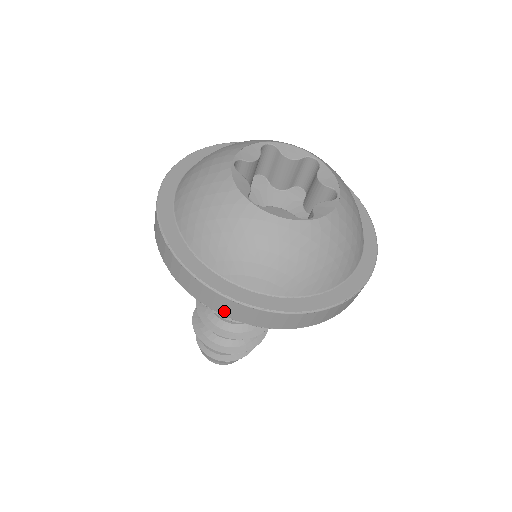
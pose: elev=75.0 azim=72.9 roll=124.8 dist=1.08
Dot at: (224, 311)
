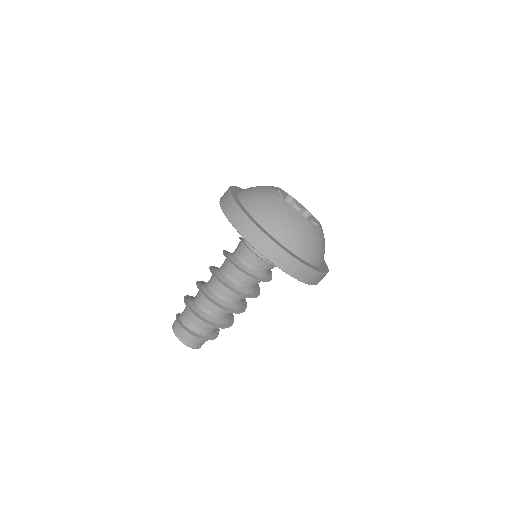
Dot at: (255, 242)
